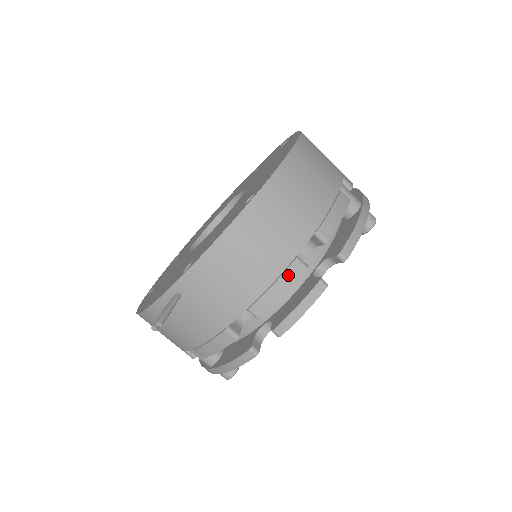
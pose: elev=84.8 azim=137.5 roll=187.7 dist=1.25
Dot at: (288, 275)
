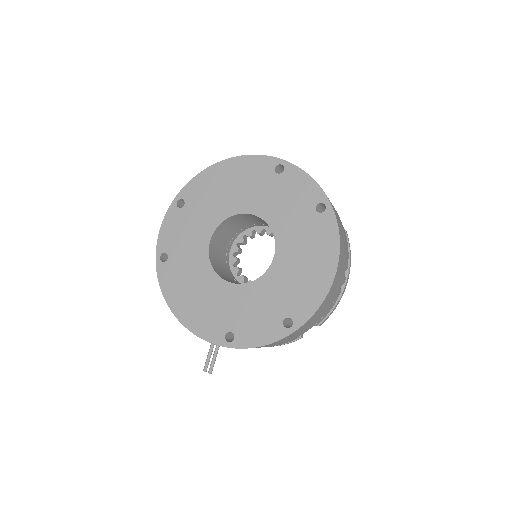
Dot at: (286, 342)
